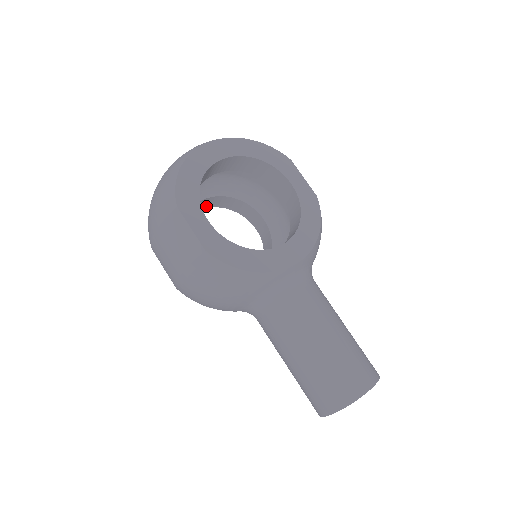
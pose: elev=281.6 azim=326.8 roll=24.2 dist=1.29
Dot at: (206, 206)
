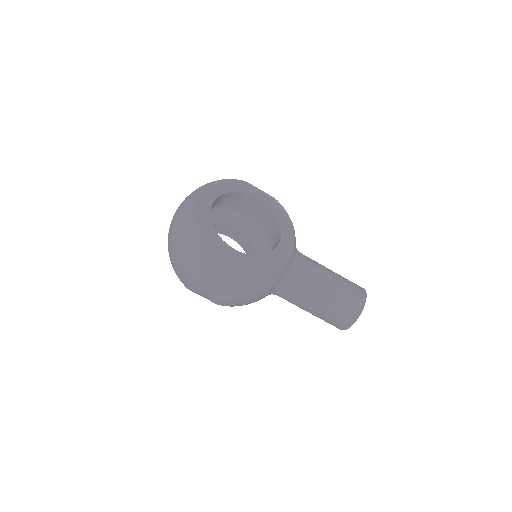
Dot at: occluded
